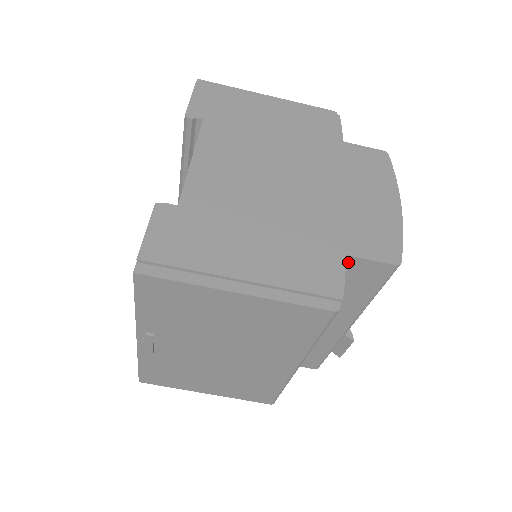
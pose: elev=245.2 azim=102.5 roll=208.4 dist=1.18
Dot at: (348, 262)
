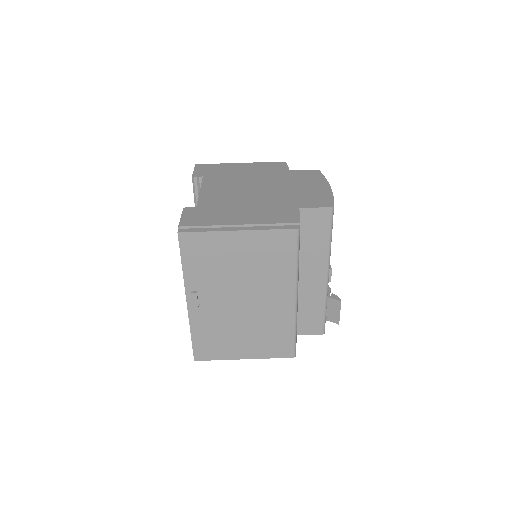
Dot at: (303, 214)
